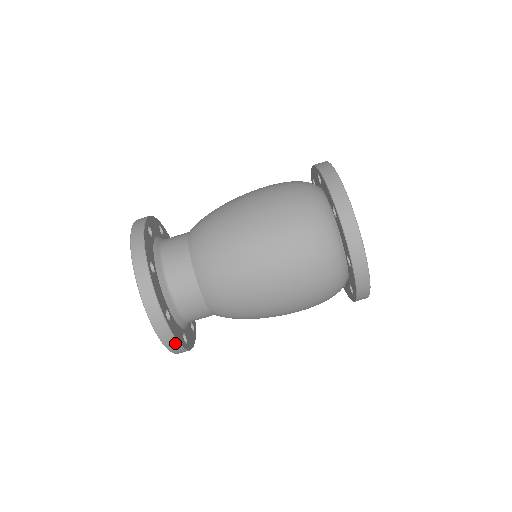
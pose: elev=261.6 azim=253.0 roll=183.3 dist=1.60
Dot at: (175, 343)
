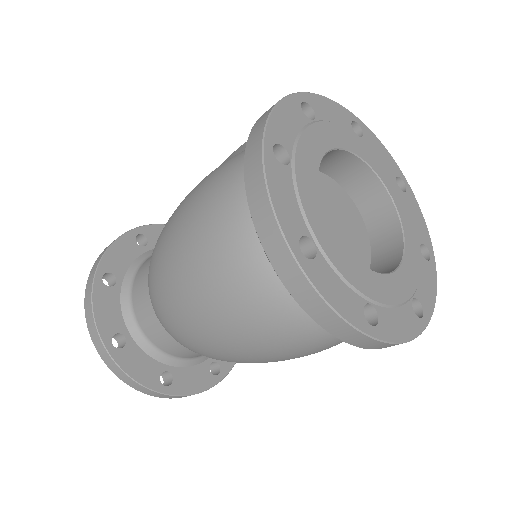
Dot at: (194, 394)
